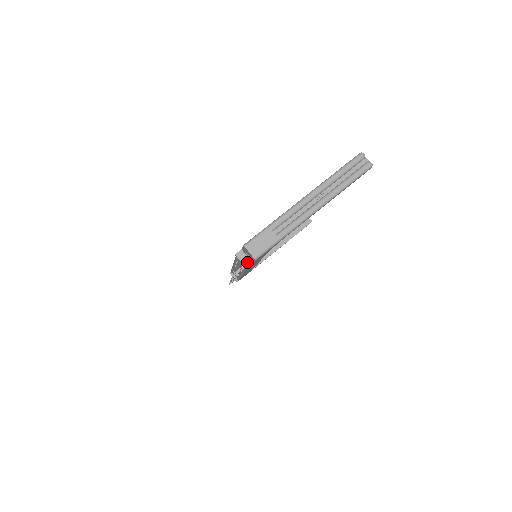
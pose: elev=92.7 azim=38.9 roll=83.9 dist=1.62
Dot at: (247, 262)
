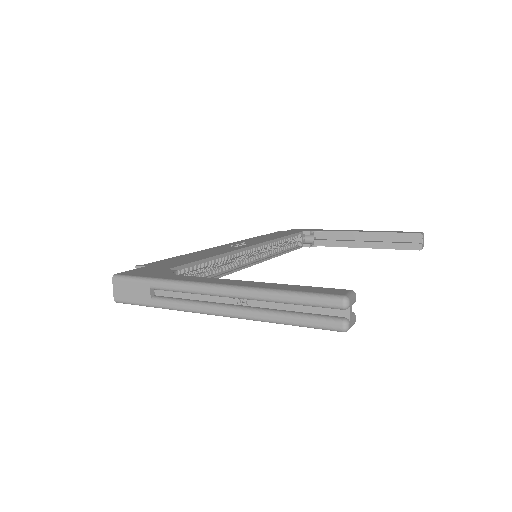
Dot at: occluded
